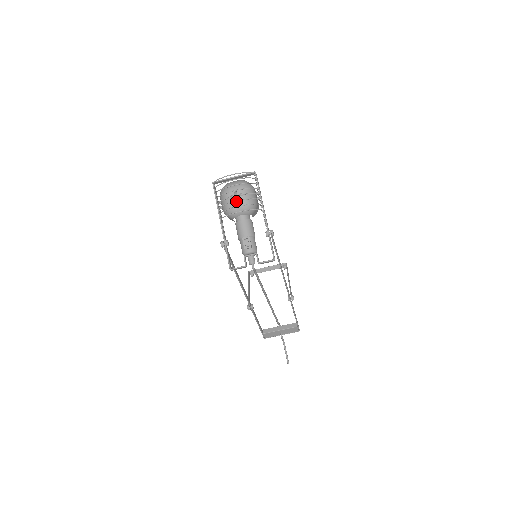
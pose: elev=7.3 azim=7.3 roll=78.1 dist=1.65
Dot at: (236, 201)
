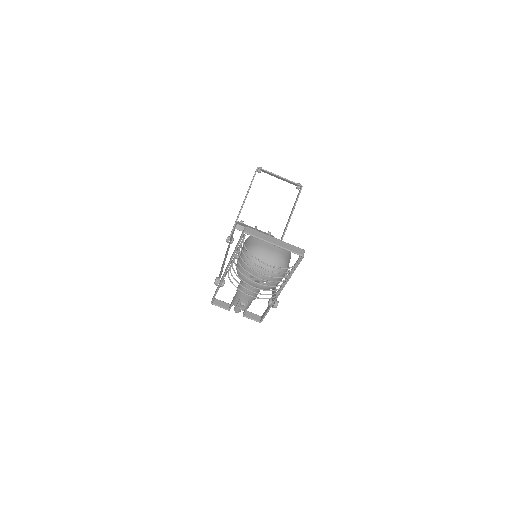
Dot at: (254, 287)
